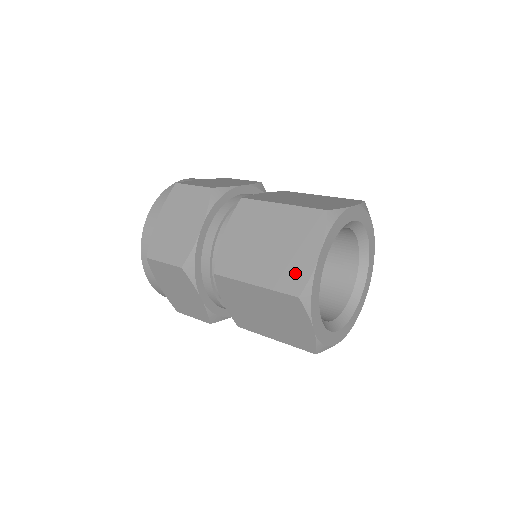
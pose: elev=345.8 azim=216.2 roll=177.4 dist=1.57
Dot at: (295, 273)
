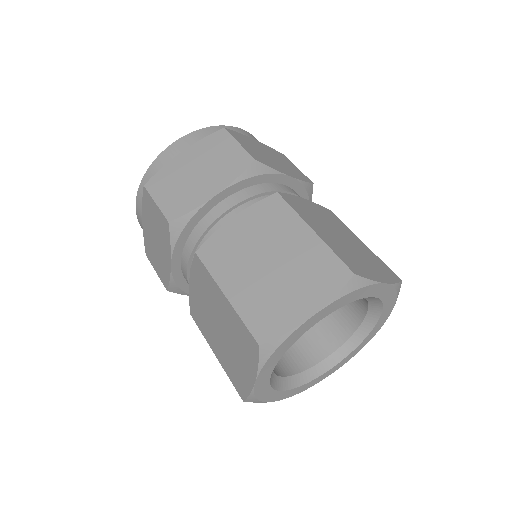
Dot at: (274, 316)
